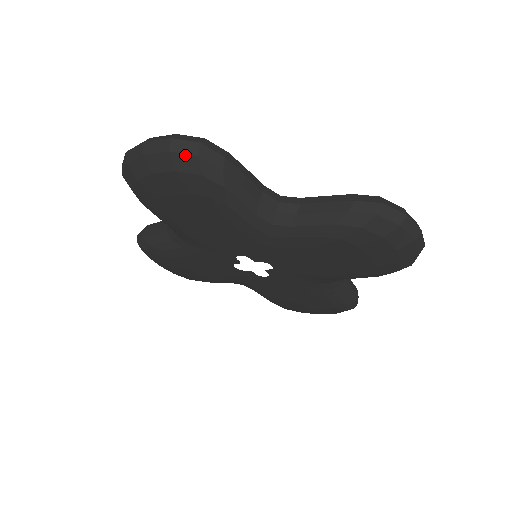
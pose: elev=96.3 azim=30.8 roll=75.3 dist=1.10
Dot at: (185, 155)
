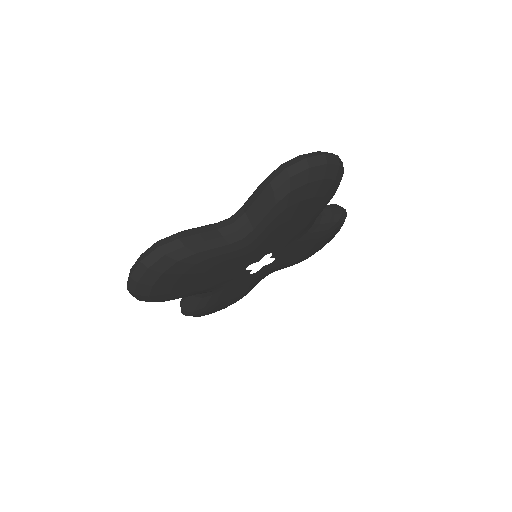
Dot at: (158, 262)
